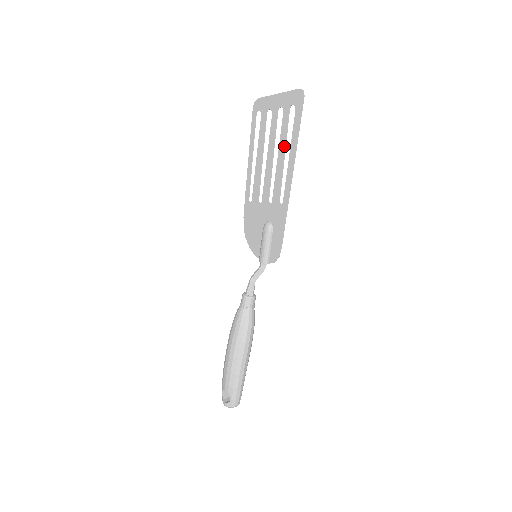
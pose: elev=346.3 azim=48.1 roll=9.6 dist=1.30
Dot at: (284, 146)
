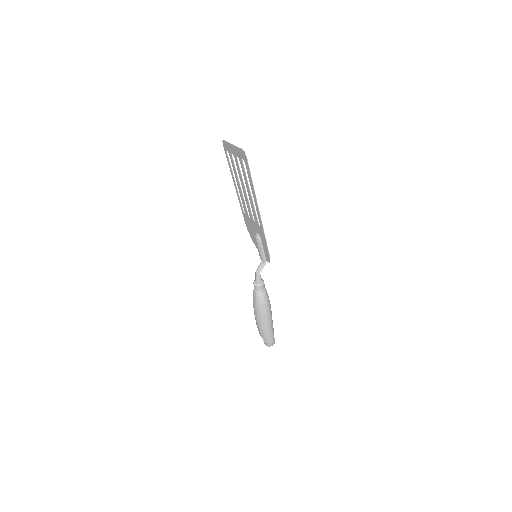
Dot at: (248, 186)
